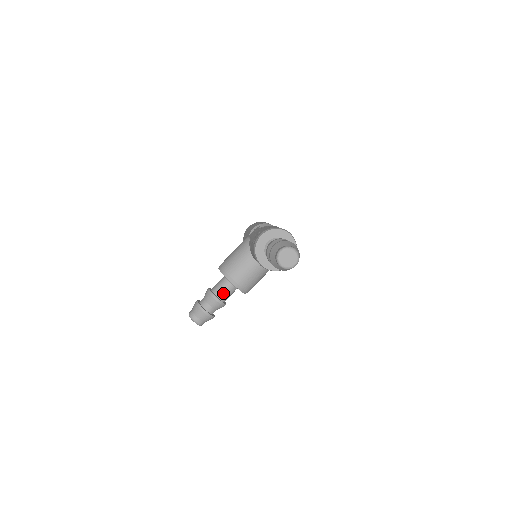
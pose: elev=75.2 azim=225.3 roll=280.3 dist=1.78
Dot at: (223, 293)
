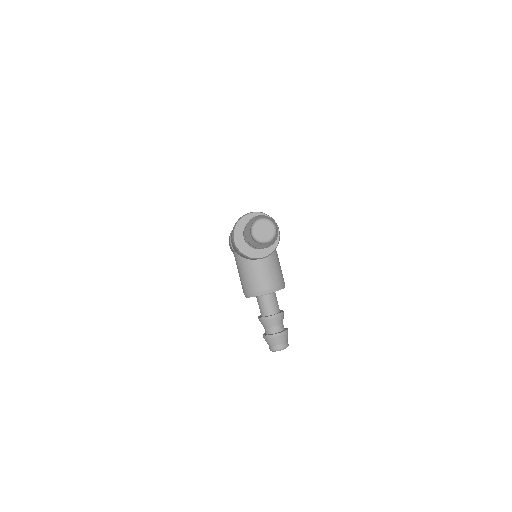
Dot at: (270, 308)
